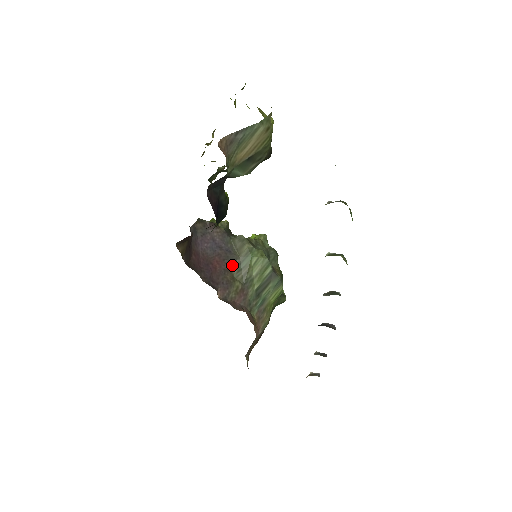
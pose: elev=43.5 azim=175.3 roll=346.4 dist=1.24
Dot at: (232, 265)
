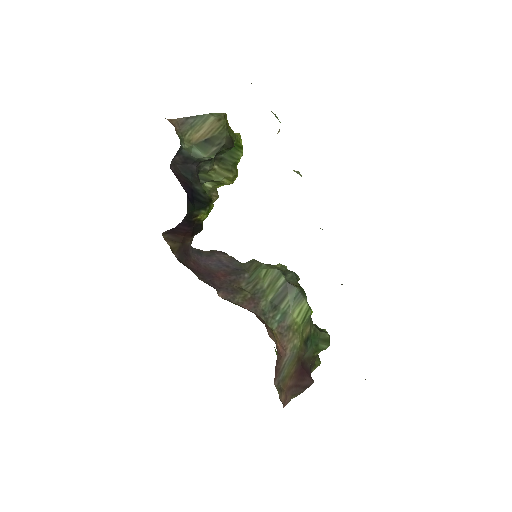
Dot at: (240, 278)
